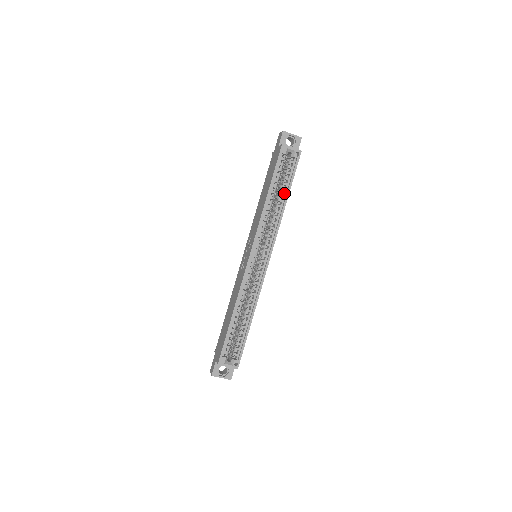
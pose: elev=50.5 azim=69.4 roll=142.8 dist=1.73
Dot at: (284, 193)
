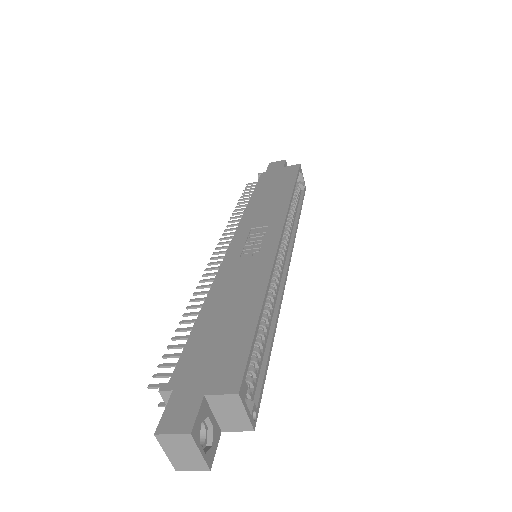
Dot at: (296, 209)
